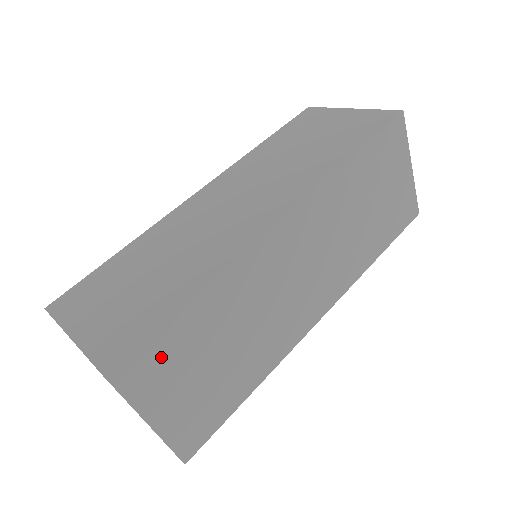
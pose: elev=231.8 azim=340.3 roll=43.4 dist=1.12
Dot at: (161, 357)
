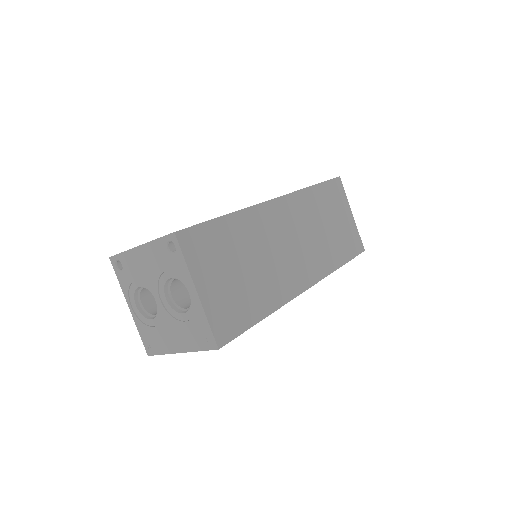
Dot at: (207, 244)
